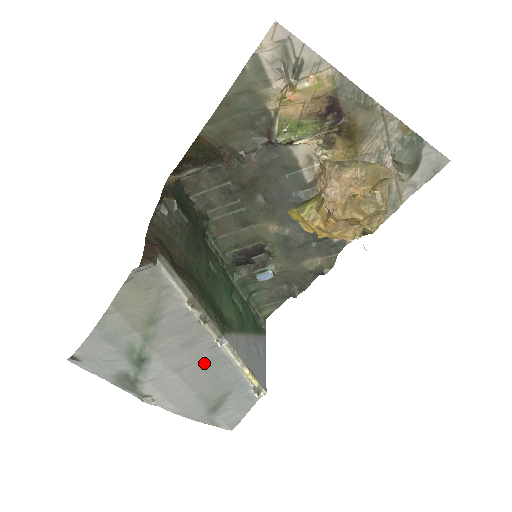
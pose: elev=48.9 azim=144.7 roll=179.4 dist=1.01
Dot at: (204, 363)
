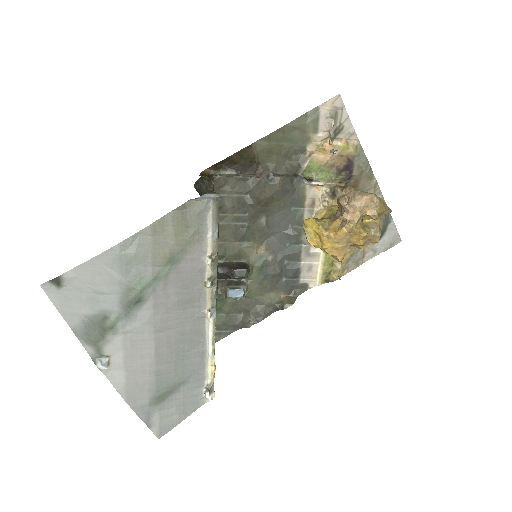
Dot at: (183, 333)
